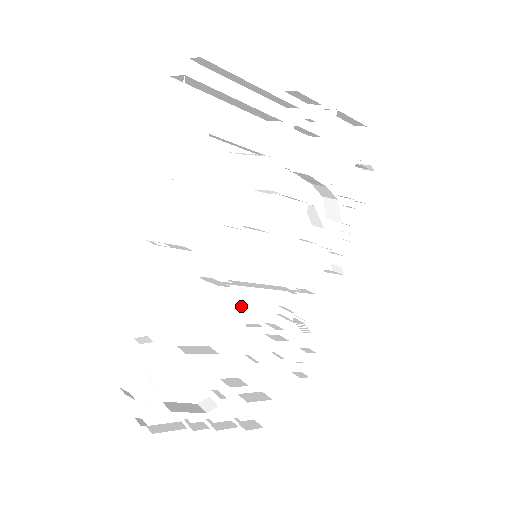
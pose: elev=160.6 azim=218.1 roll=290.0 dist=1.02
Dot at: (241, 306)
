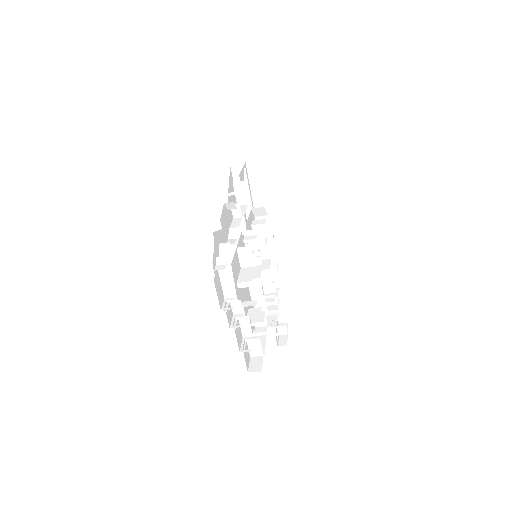
Dot at: occluded
